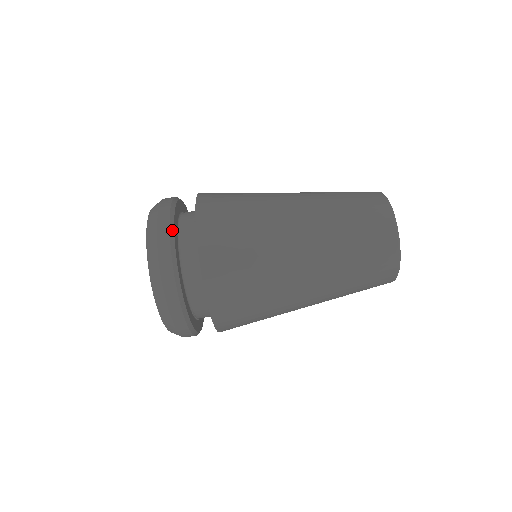
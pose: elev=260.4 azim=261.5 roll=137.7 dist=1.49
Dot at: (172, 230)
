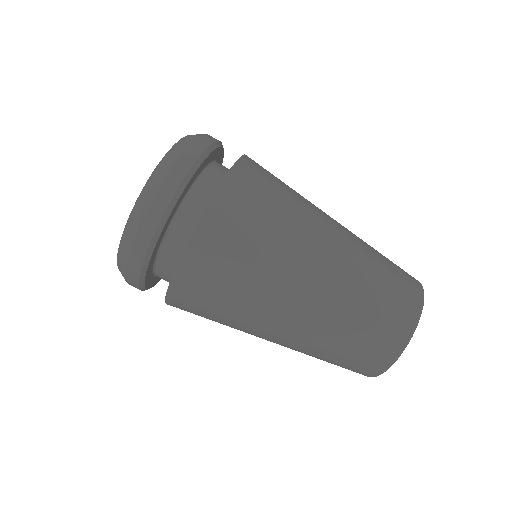
Dot at: (218, 144)
